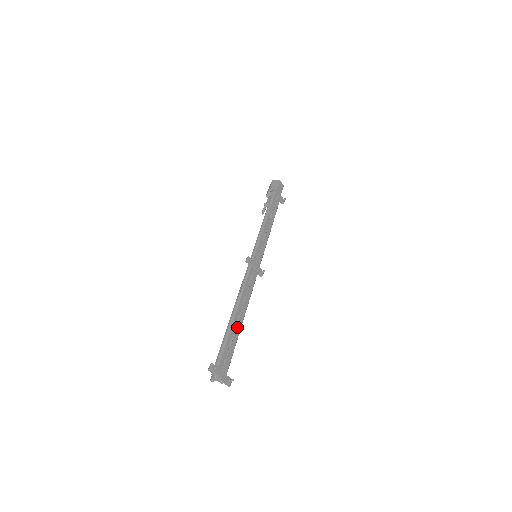
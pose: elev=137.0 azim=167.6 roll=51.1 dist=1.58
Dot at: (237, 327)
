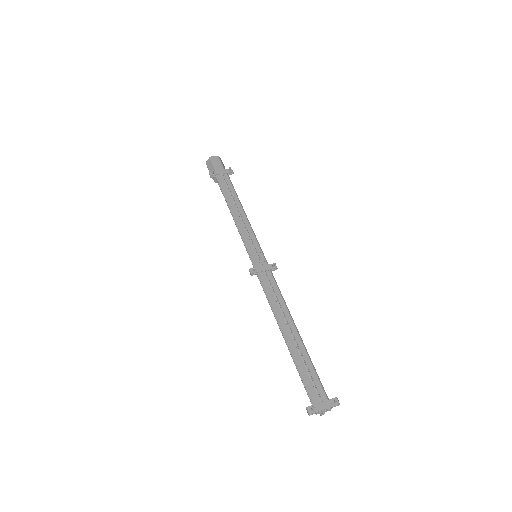
Dot at: (298, 346)
